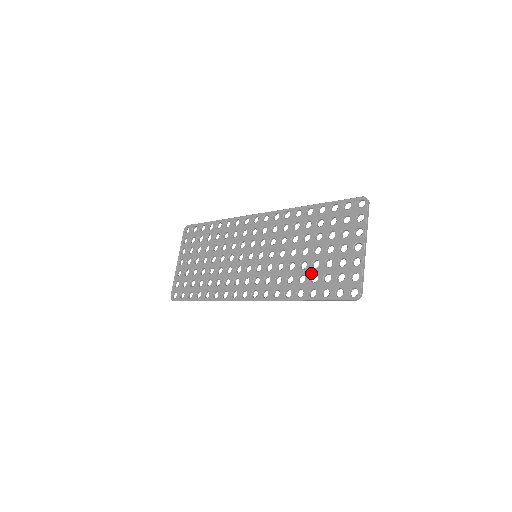
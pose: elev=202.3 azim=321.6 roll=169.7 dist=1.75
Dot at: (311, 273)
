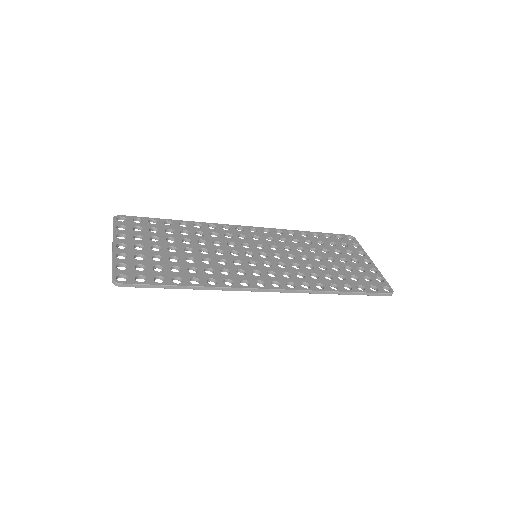
Dot at: (336, 273)
